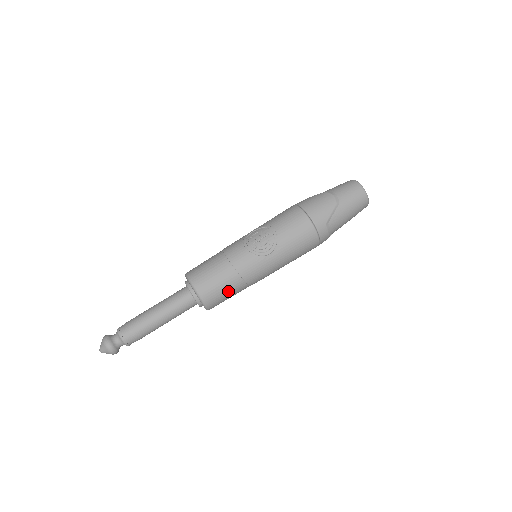
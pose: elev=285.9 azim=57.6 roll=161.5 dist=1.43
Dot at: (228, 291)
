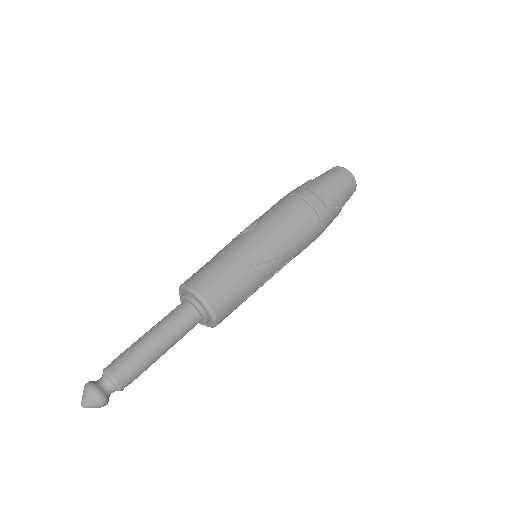
Dot at: (218, 271)
